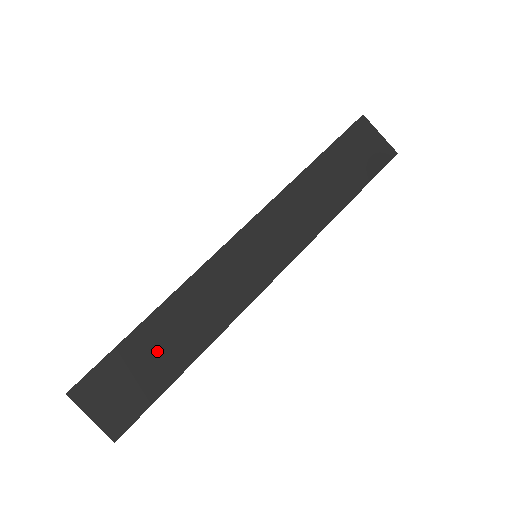
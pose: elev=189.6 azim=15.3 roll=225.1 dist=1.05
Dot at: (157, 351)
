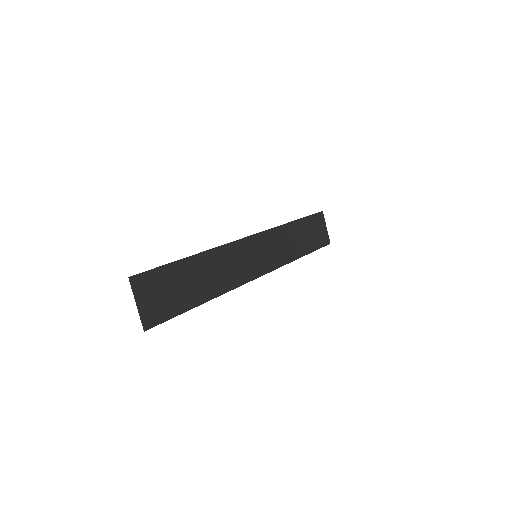
Dot at: (189, 282)
